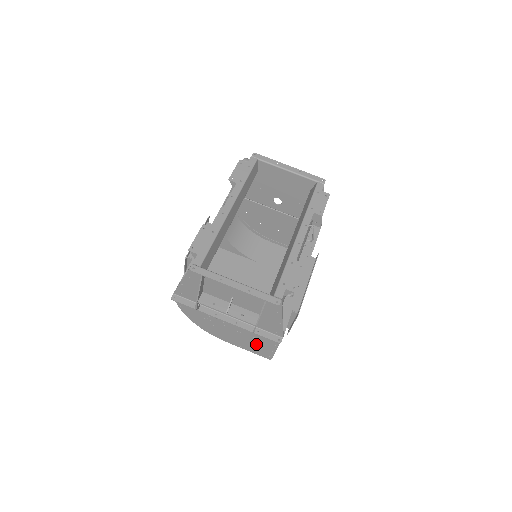
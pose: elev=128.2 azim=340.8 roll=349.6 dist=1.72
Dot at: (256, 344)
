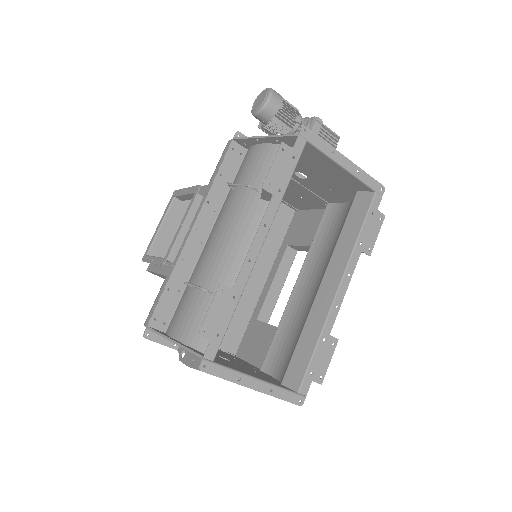
Dot at: occluded
